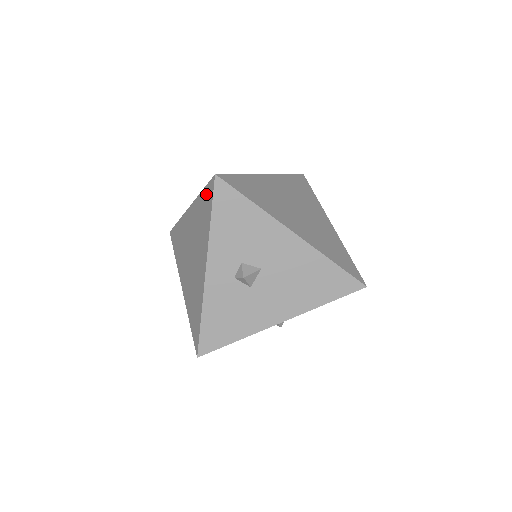
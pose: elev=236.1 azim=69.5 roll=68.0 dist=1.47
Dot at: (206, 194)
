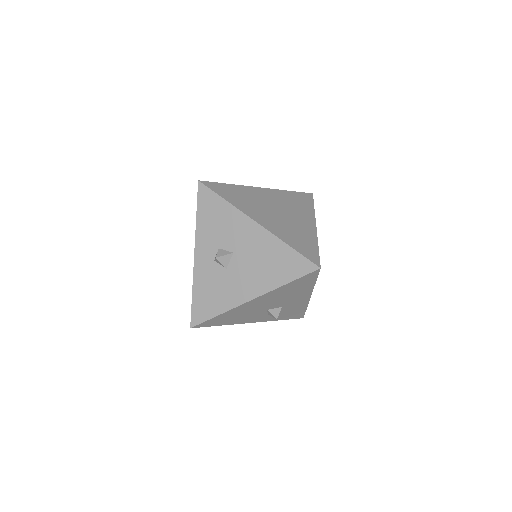
Dot at: occluded
